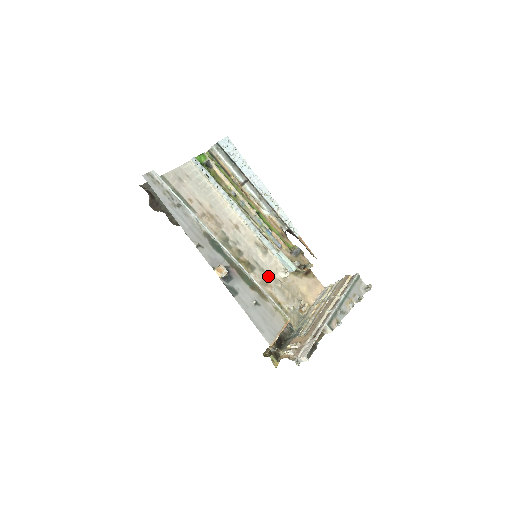
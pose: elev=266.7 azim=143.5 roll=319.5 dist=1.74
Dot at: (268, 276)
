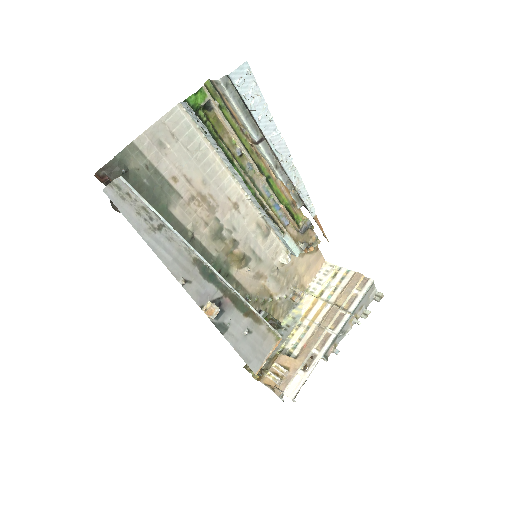
Dot at: (264, 266)
